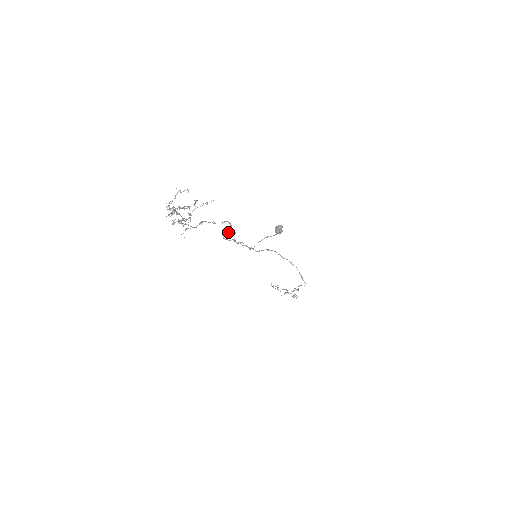
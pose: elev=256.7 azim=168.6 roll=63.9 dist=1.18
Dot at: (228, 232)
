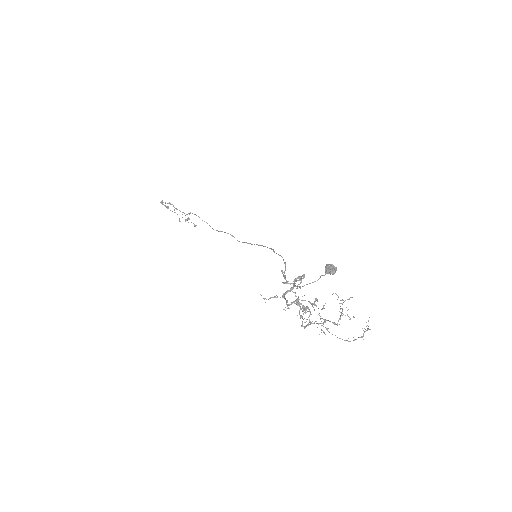
Dot at: occluded
